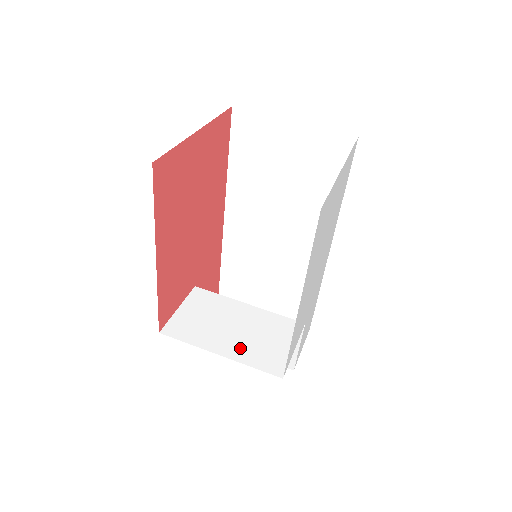
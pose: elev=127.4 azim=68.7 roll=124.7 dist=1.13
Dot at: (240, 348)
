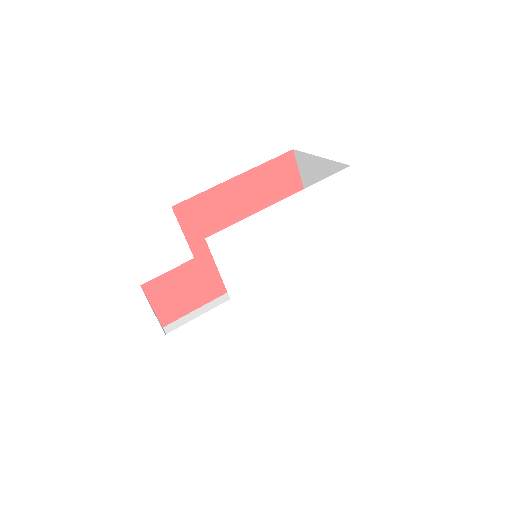
Dot at: occluded
